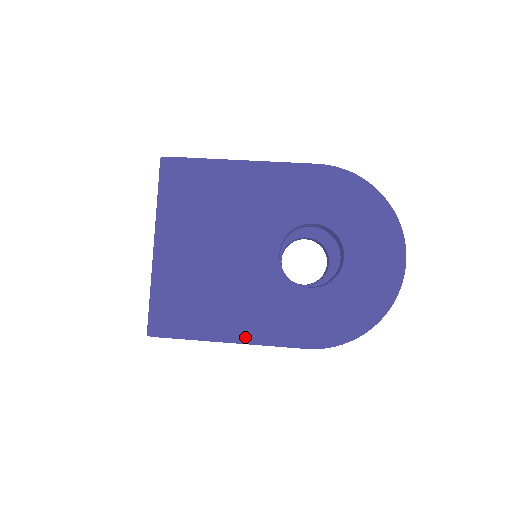
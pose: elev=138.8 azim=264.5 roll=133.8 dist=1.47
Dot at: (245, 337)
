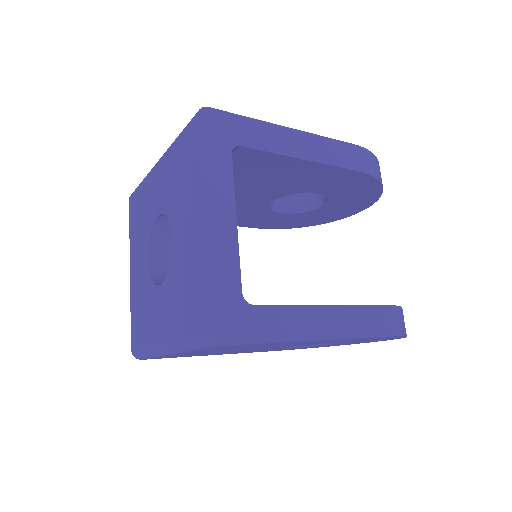
Dot at: occluded
